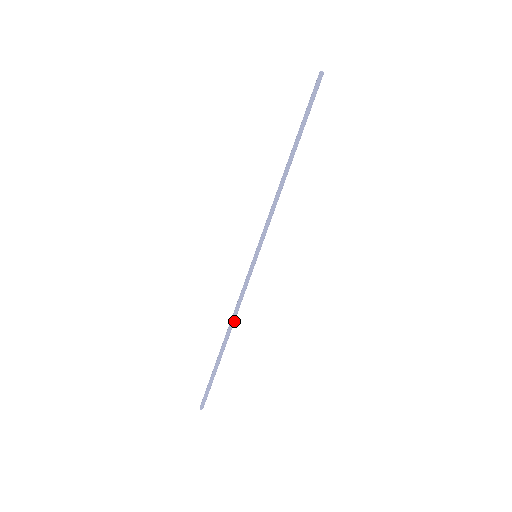
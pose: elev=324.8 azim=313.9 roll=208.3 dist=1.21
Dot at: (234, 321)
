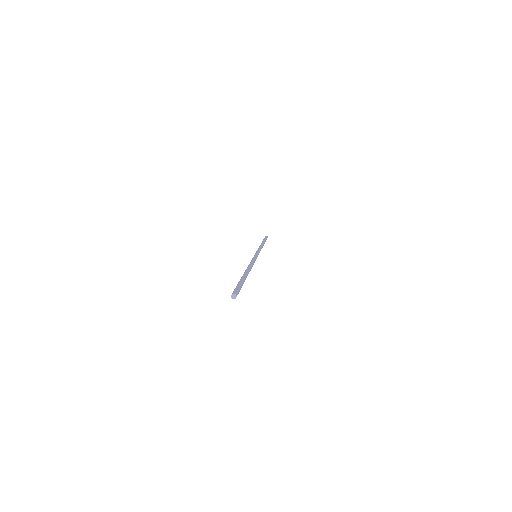
Dot at: (262, 247)
